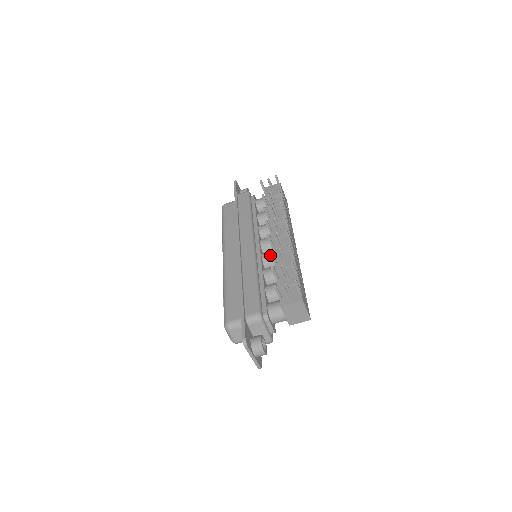
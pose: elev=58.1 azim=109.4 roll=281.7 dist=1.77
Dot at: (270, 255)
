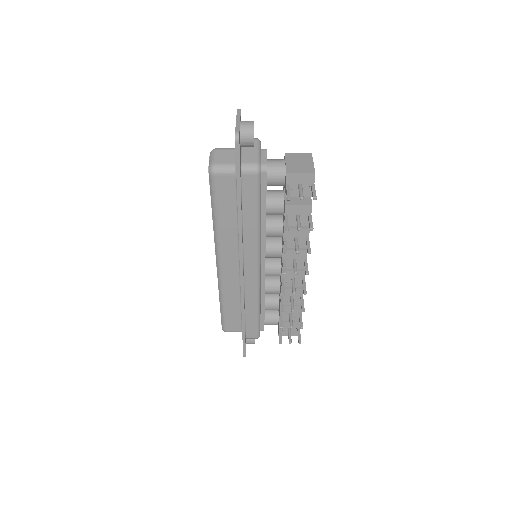
Dot at: (275, 275)
